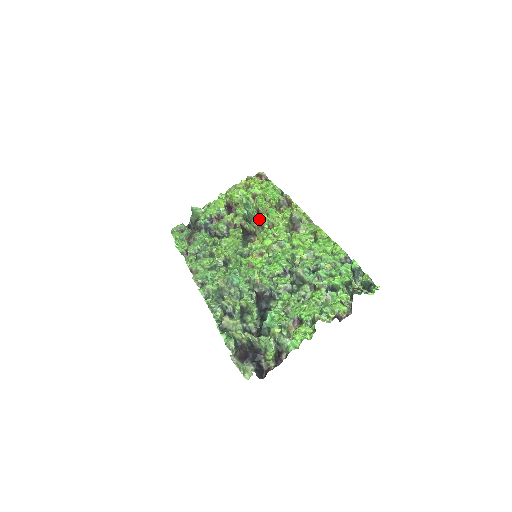
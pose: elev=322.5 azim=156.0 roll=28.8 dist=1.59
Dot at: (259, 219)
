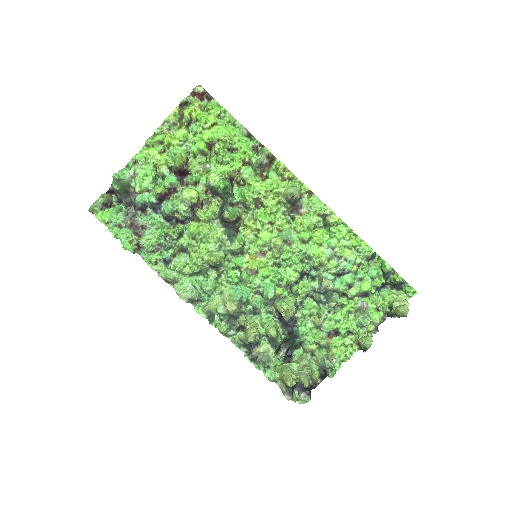
Dot at: occluded
